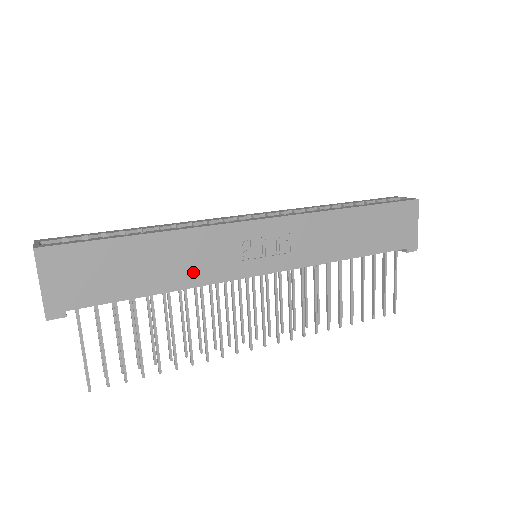
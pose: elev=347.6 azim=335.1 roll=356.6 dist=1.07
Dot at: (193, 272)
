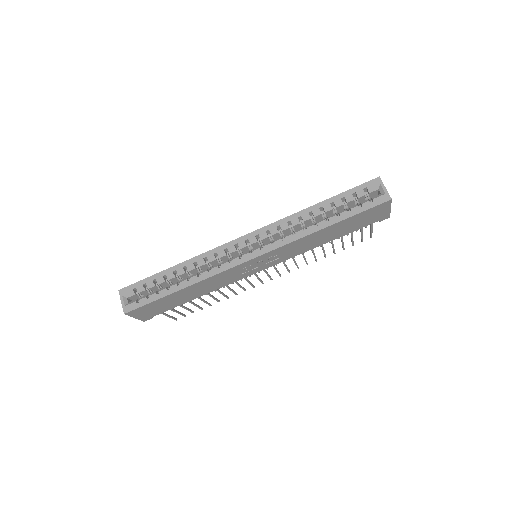
Dot at: (215, 287)
